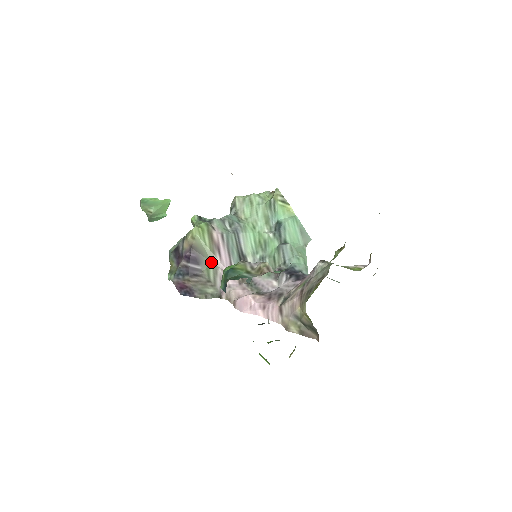
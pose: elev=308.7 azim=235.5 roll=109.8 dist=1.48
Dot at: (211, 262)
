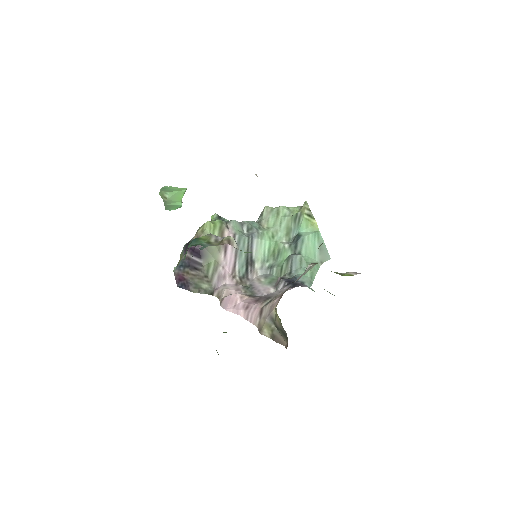
Dot at: (214, 258)
